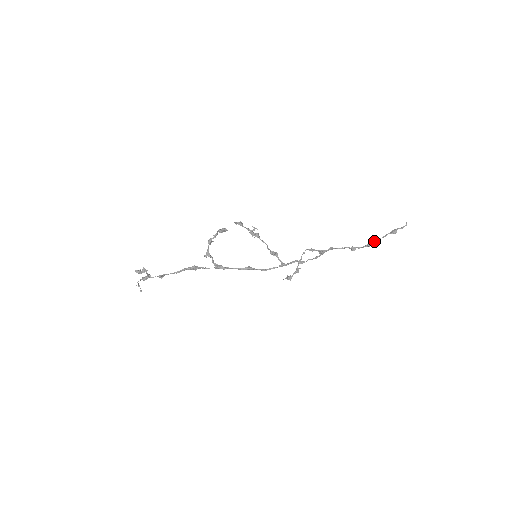
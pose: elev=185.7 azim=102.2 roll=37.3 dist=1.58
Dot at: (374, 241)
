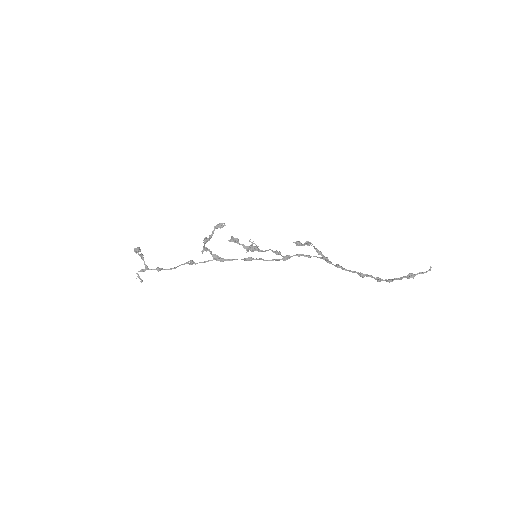
Dot at: (385, 280)
